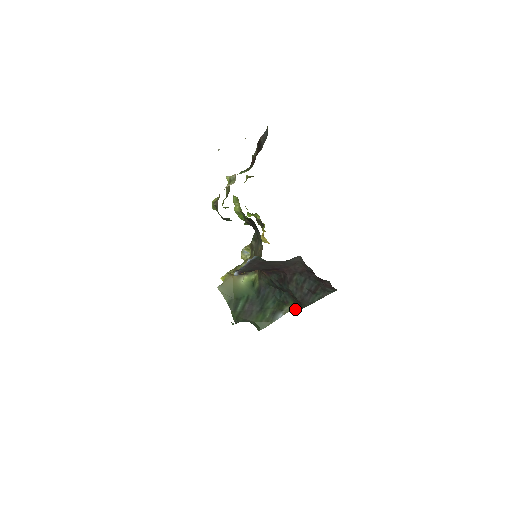
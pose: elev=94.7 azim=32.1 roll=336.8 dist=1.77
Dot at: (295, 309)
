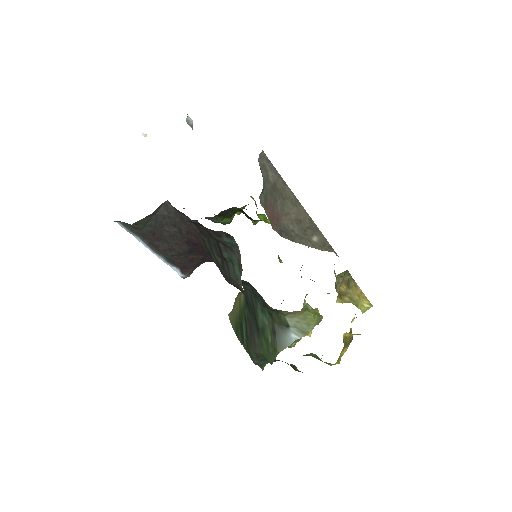
Dot at: occluded
